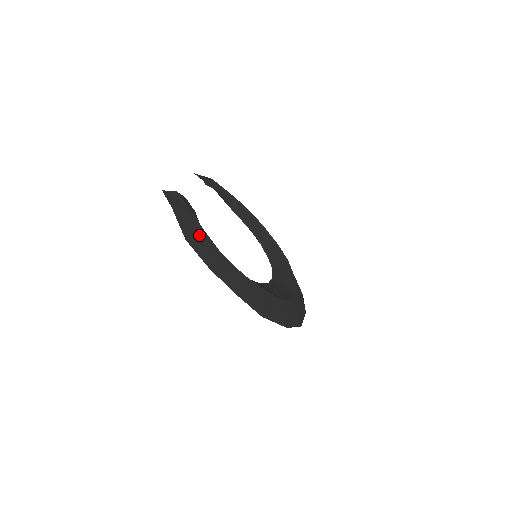
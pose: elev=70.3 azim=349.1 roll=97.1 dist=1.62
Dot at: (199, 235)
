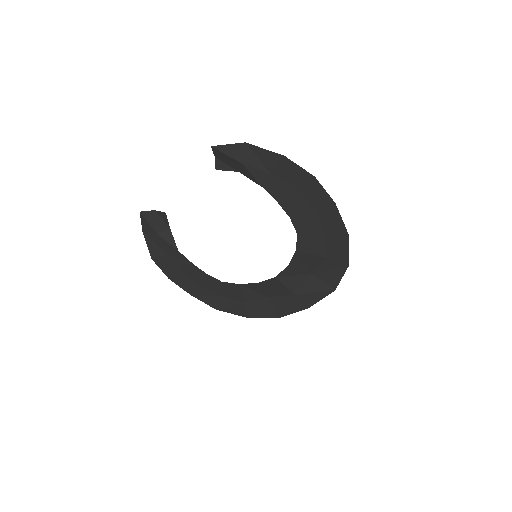
Dot at: occluded
